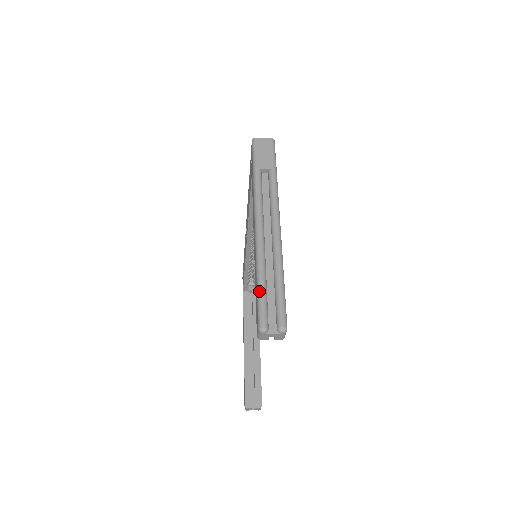
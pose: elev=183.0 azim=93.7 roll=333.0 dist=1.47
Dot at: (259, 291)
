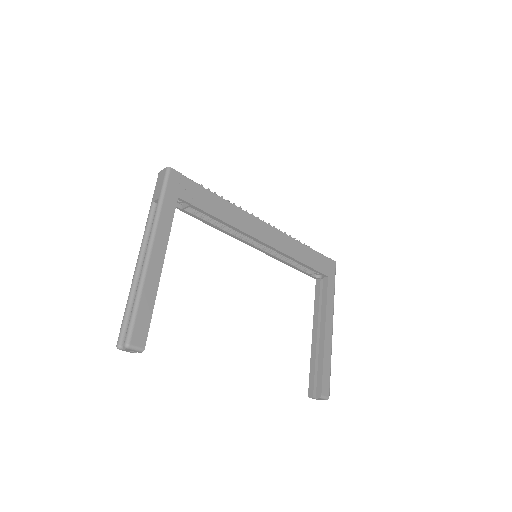
Dot at: (124, 314)
